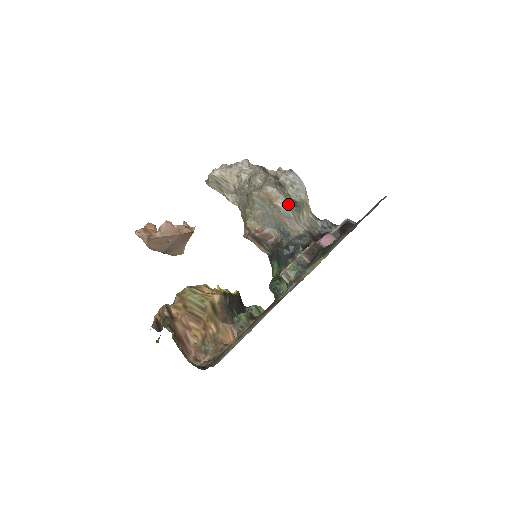
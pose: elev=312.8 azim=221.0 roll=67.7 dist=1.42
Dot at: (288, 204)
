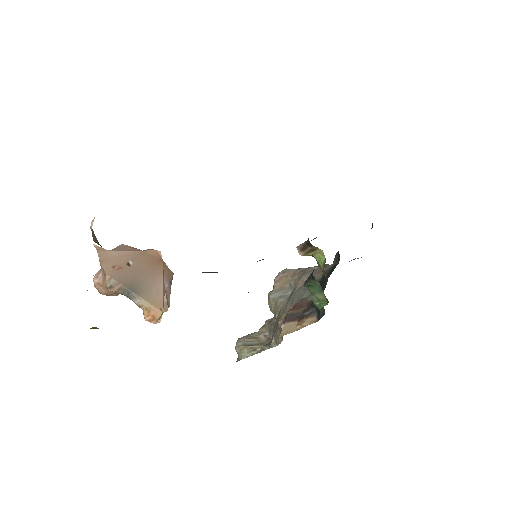
Dot at: occluded
